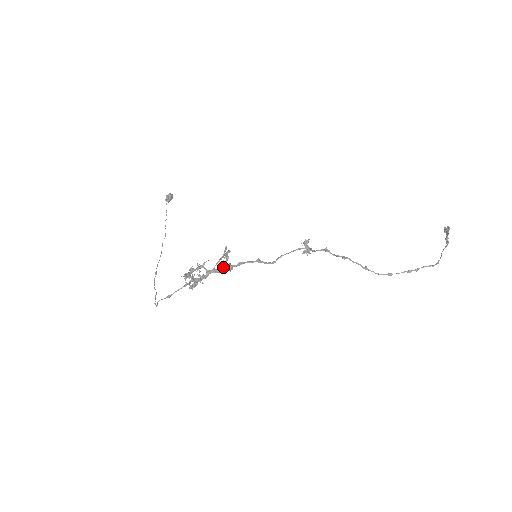
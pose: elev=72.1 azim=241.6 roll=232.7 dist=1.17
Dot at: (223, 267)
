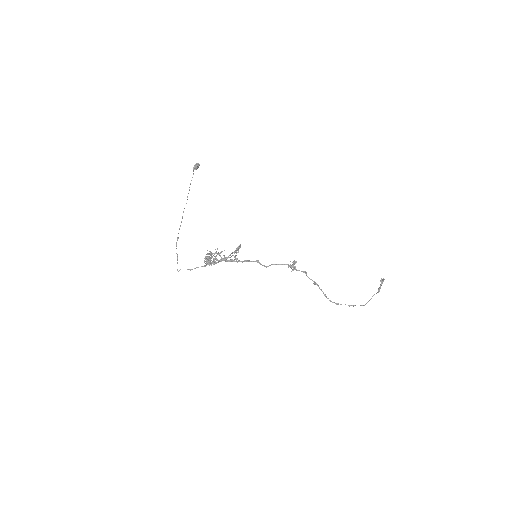
Dot at: occluded
